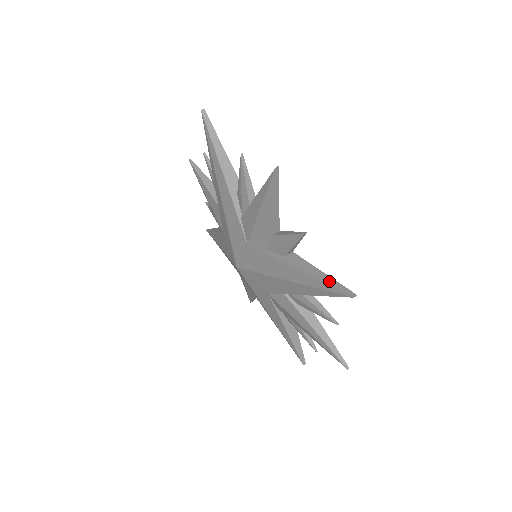
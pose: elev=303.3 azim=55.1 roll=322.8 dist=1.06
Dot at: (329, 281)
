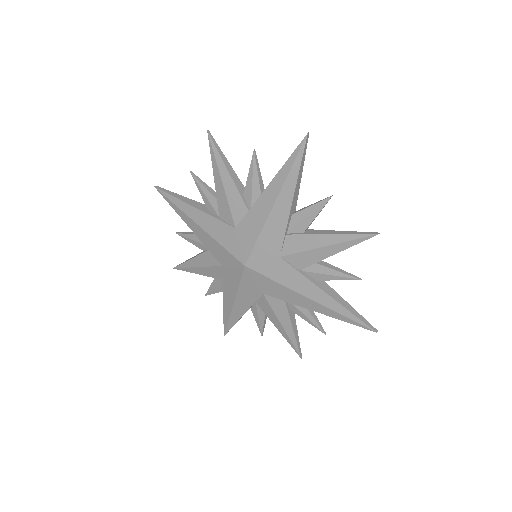
Dot at: (357, 314)
